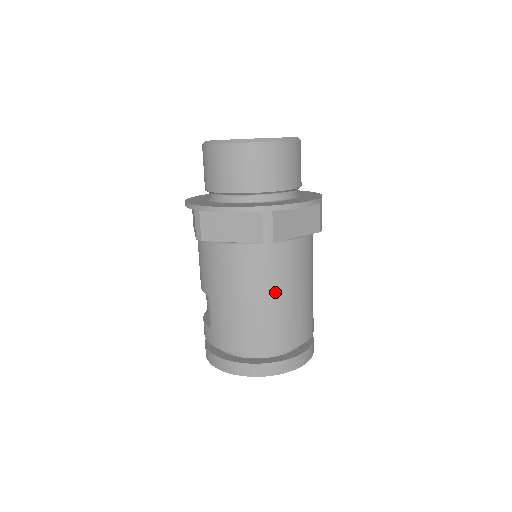
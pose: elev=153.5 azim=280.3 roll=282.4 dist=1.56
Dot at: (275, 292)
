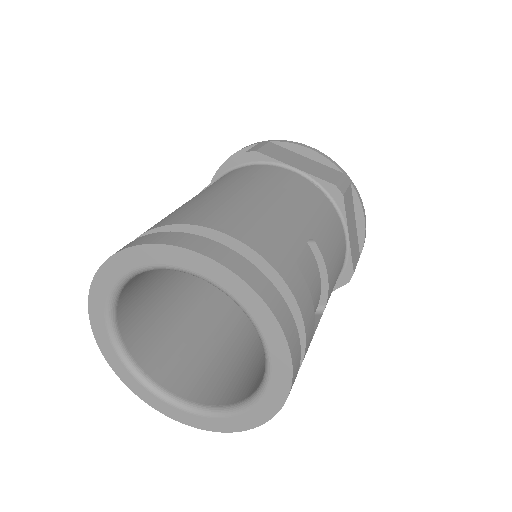
Dot at: (235, 186)
